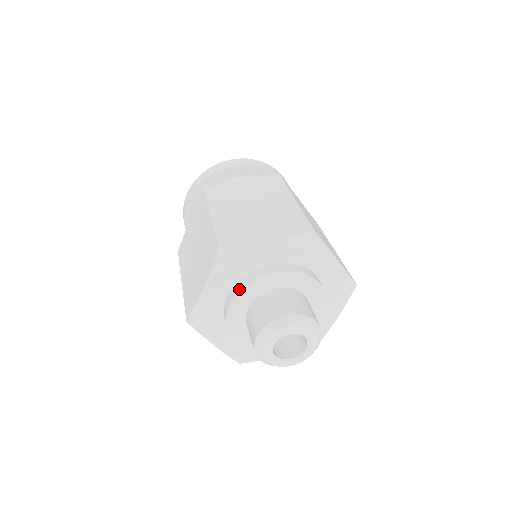
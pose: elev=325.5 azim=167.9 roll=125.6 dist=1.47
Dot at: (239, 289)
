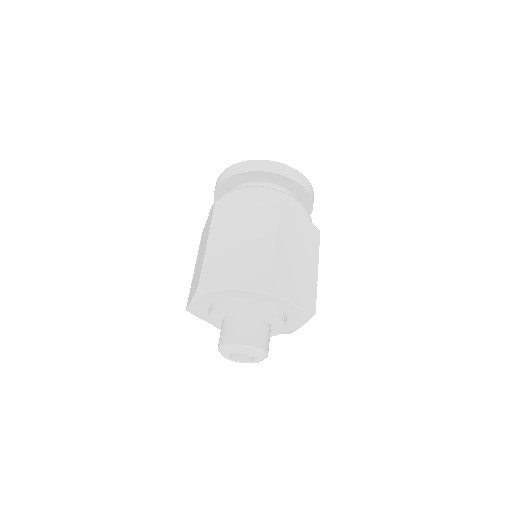
Dot at: (251, 307)
